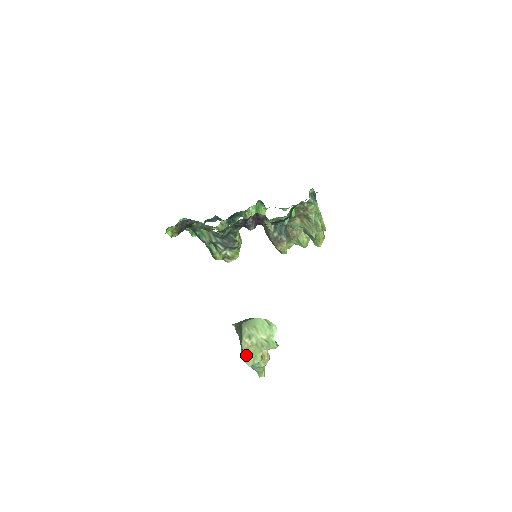
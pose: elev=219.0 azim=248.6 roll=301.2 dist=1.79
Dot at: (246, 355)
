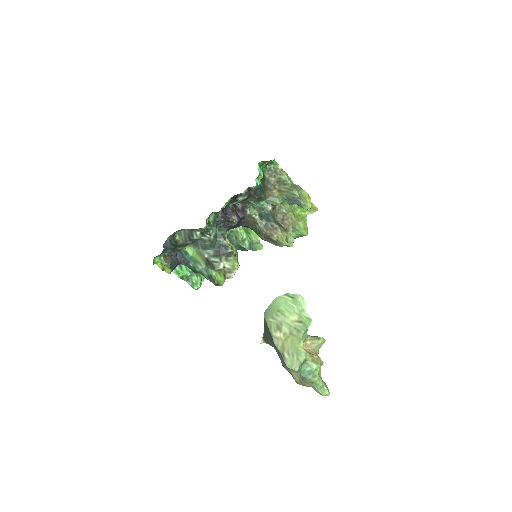
Dot at: (286, 356)
